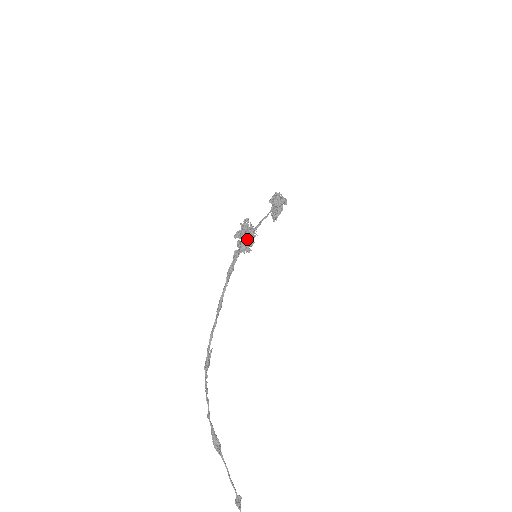
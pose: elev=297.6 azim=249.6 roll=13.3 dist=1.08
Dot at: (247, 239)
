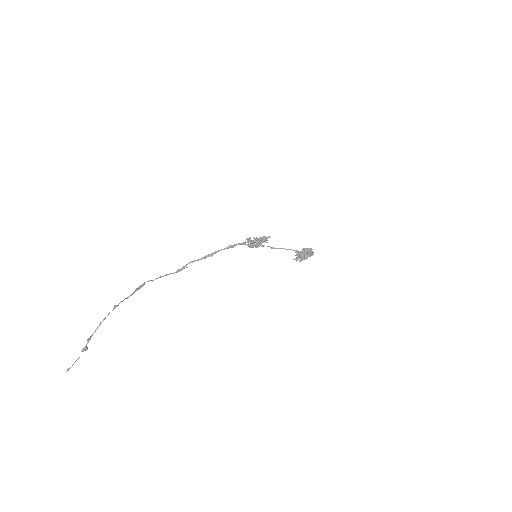
Dot at: (255, 240)
